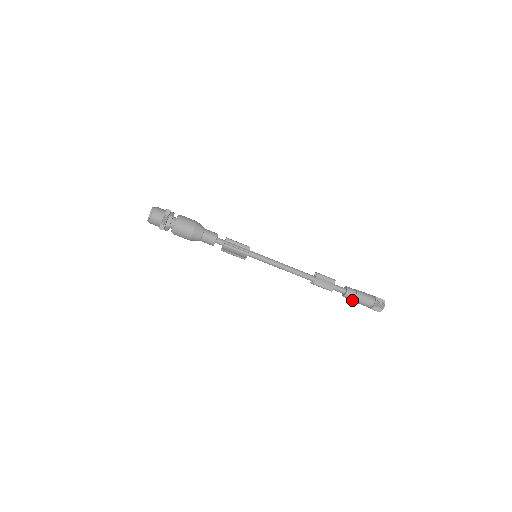
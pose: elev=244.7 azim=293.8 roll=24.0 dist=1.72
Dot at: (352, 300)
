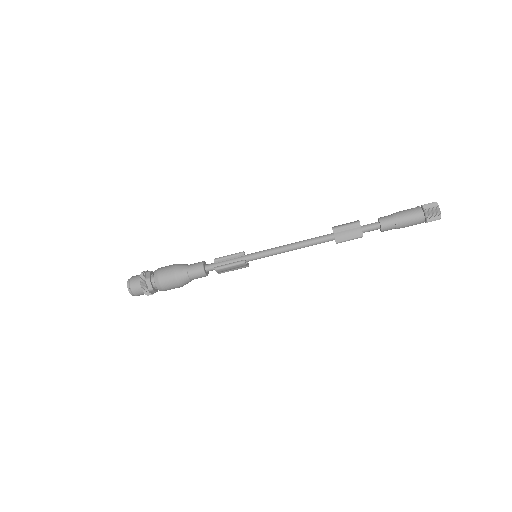
Dot at: occluded
